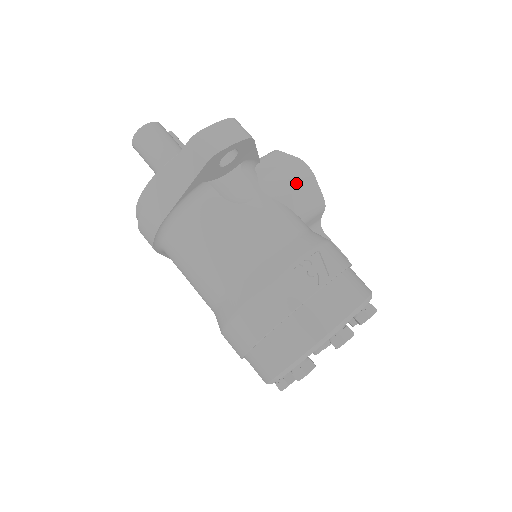
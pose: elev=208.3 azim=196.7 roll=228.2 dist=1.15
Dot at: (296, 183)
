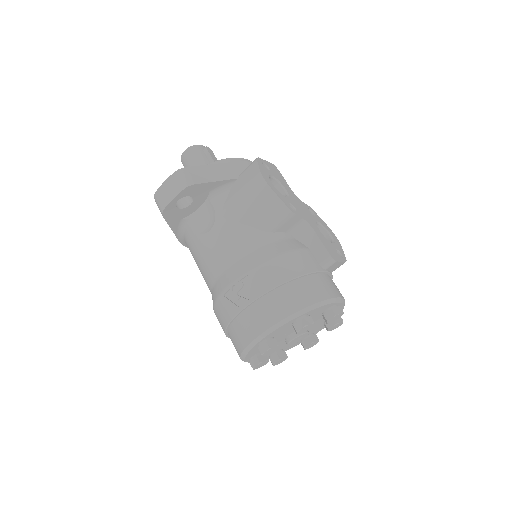
Dot at: (252, 202)
